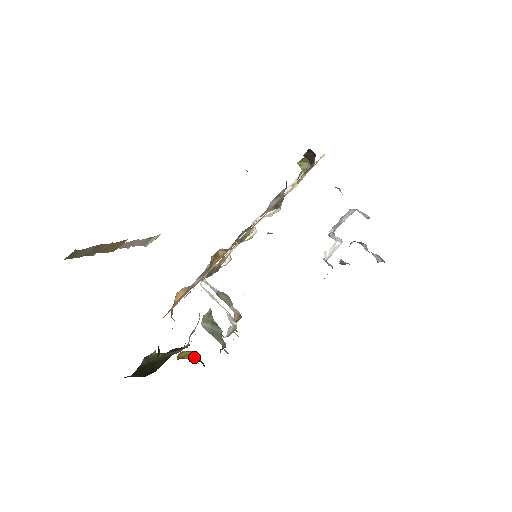
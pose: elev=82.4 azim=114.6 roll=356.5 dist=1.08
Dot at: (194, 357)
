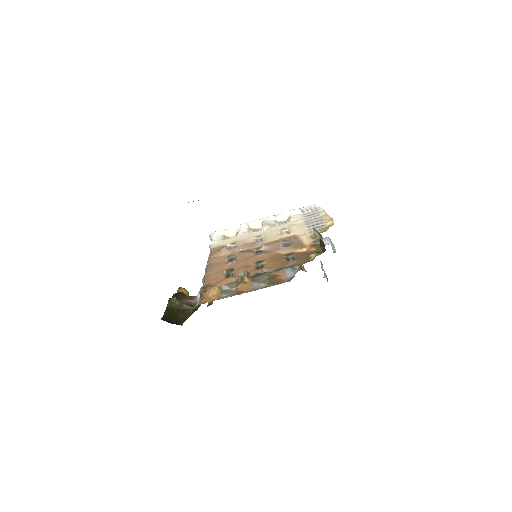
Dot at: occluded
